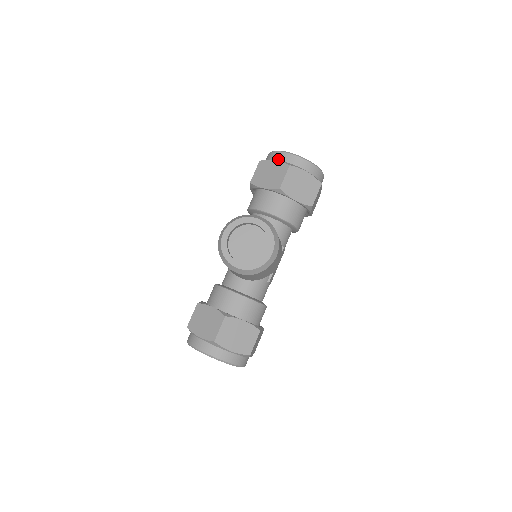
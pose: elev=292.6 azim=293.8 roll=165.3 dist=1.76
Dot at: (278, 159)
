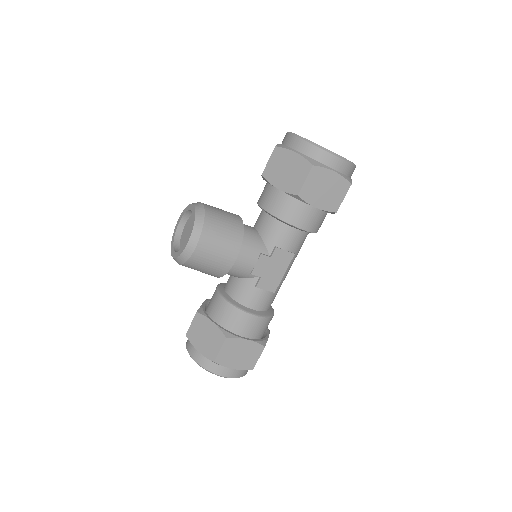
Dot at: occluded
